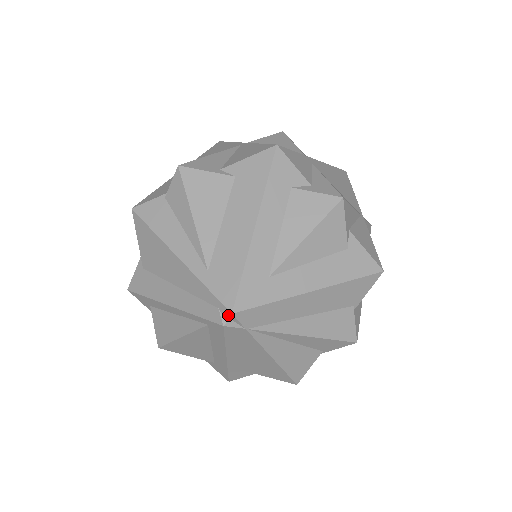
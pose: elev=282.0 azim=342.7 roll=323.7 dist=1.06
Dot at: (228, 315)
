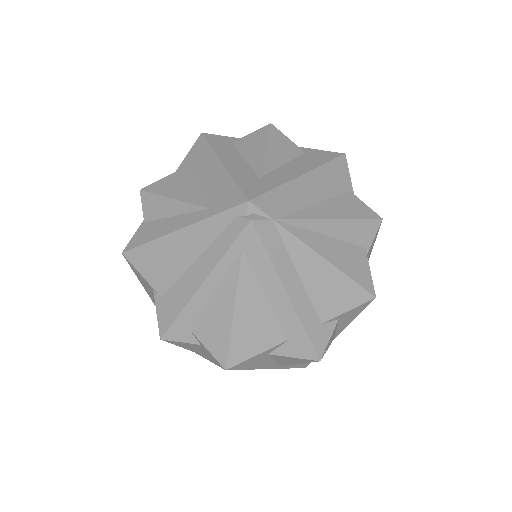
Dot at: (247, 207)
